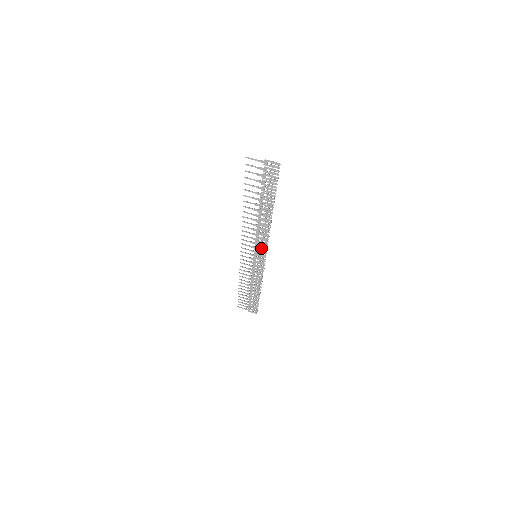
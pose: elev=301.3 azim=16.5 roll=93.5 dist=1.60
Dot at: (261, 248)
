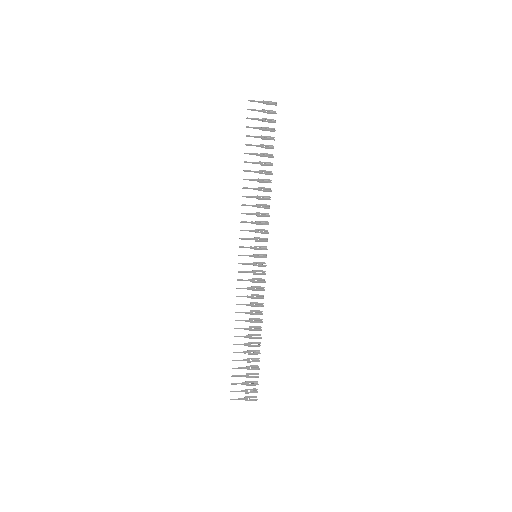
Dot at: (261, 238)
